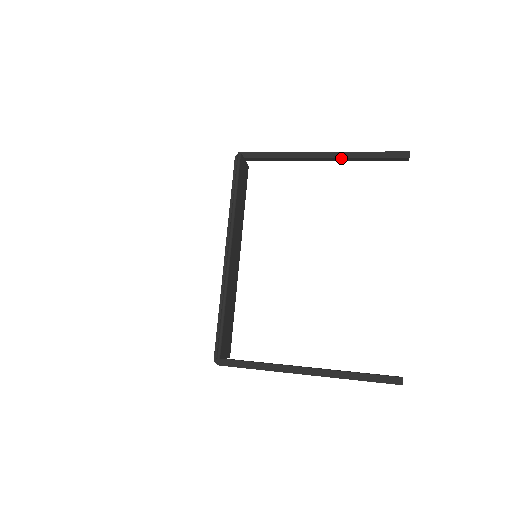
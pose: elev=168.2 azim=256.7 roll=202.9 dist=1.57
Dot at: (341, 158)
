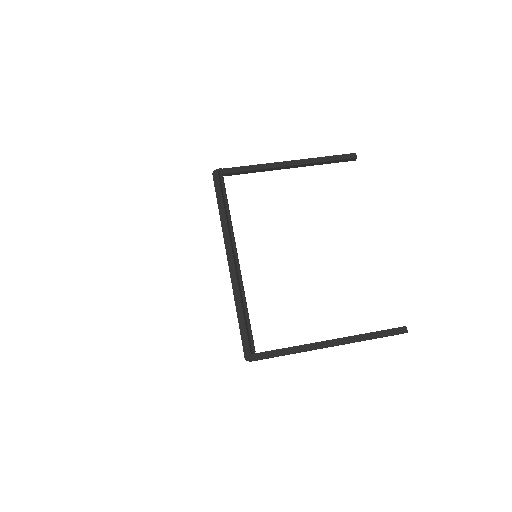
Dot at: (305, 164)
